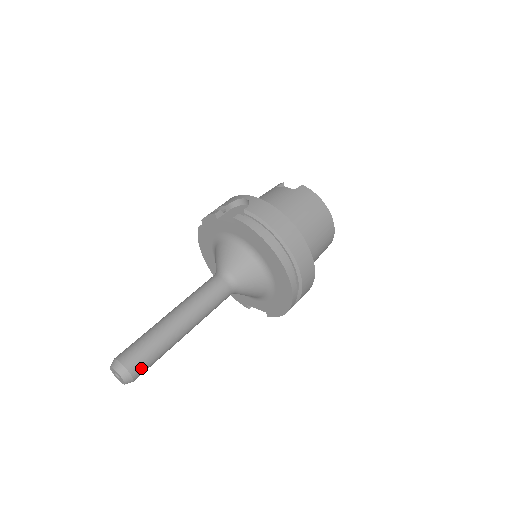
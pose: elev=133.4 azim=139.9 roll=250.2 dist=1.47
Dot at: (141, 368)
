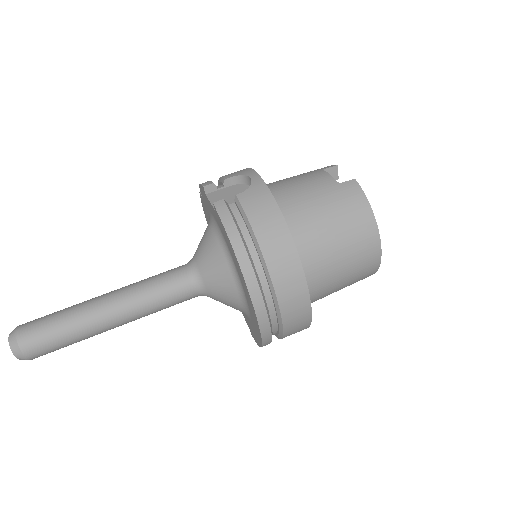
Dot at: (39, 350)
